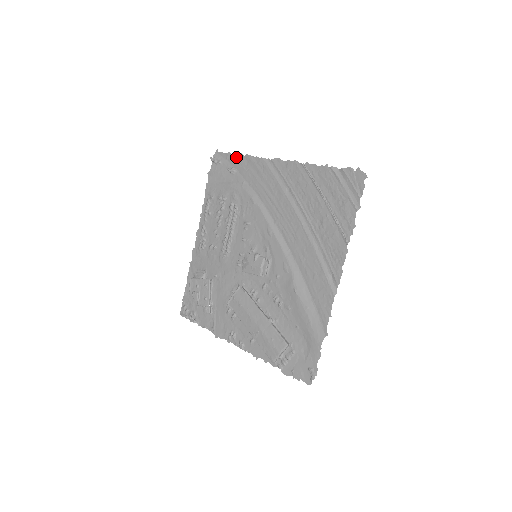
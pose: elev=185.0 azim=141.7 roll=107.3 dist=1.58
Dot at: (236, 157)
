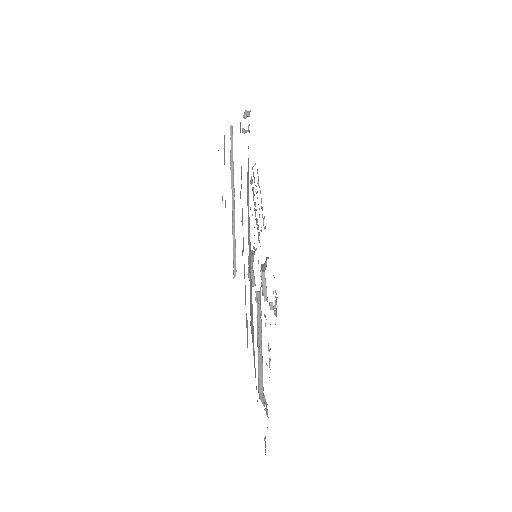
Dot at: occluded
